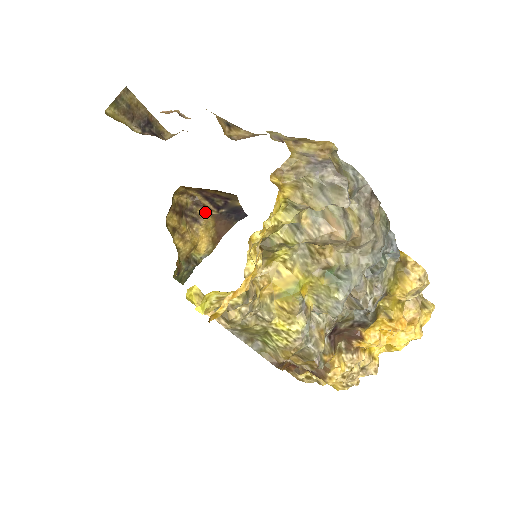
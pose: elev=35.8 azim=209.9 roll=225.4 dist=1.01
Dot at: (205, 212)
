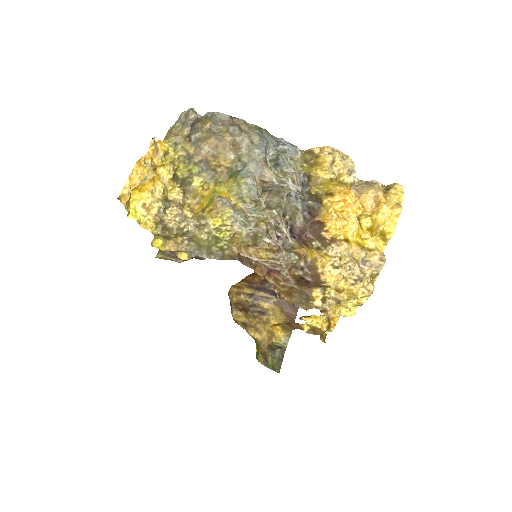
Dot at: (266, 303)
